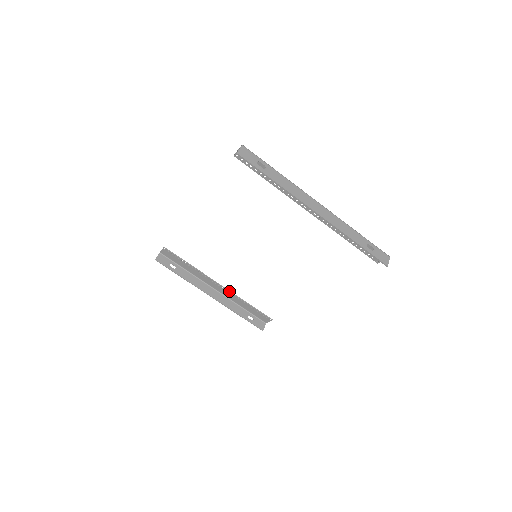
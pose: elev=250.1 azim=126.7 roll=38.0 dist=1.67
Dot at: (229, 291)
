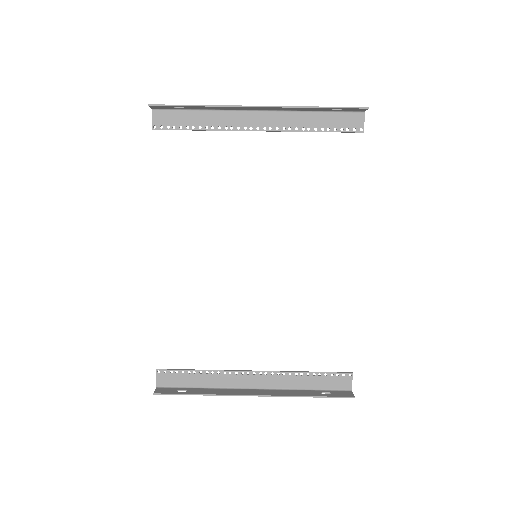
Dot at: (271, 371)
